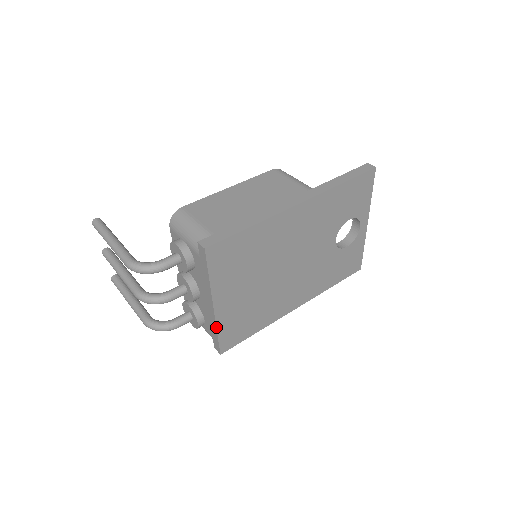
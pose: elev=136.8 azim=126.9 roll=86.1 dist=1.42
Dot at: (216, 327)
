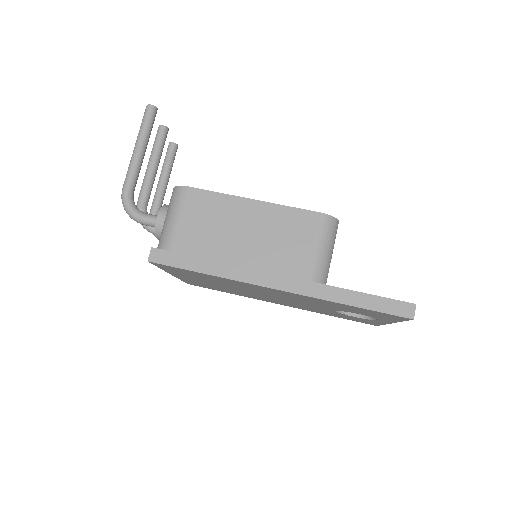
Dot at: (178, 278)
